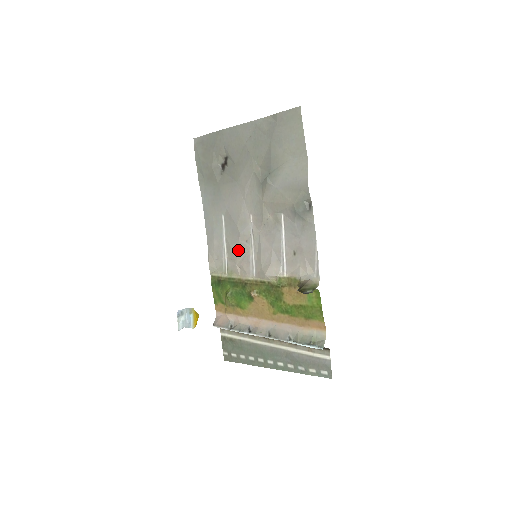
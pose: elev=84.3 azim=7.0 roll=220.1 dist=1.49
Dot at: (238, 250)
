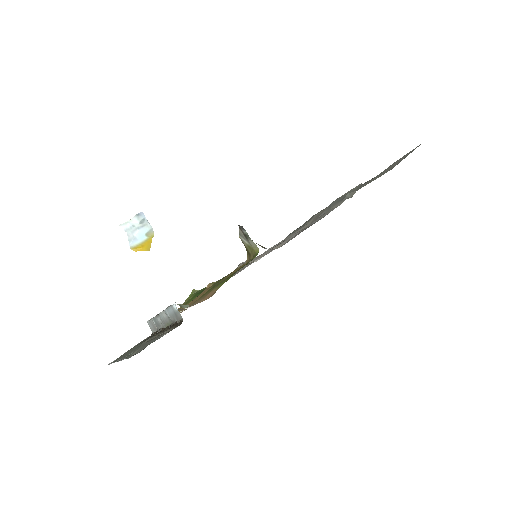
Dot at: occluded
